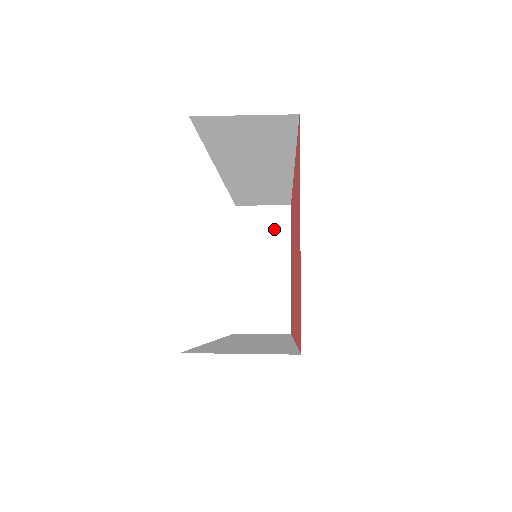
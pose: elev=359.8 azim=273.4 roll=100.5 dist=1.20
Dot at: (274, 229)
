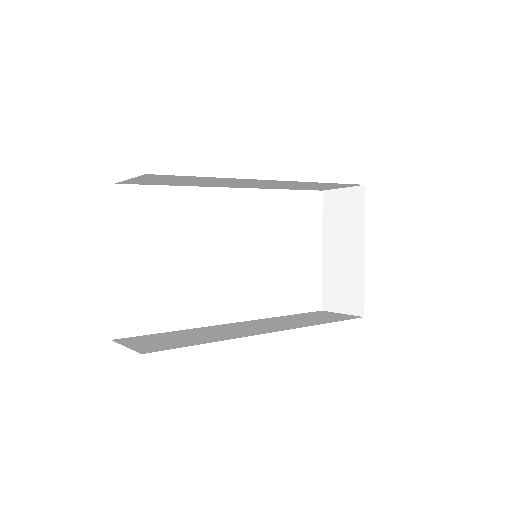
Dot at: (351, 211)
